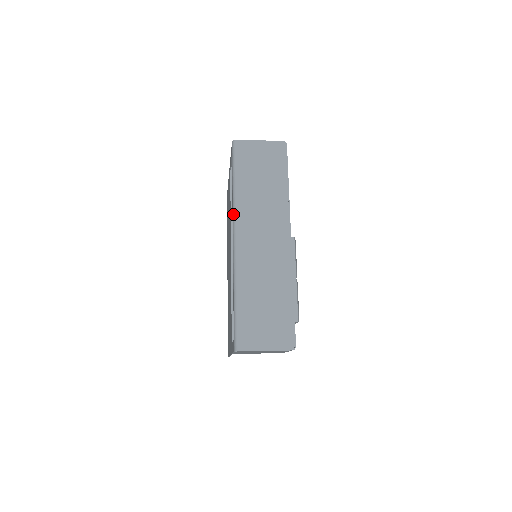
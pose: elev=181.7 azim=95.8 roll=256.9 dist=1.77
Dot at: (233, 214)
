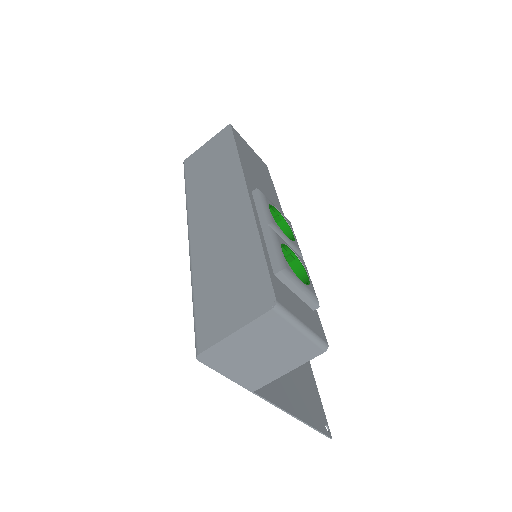
Dot at: occluded
